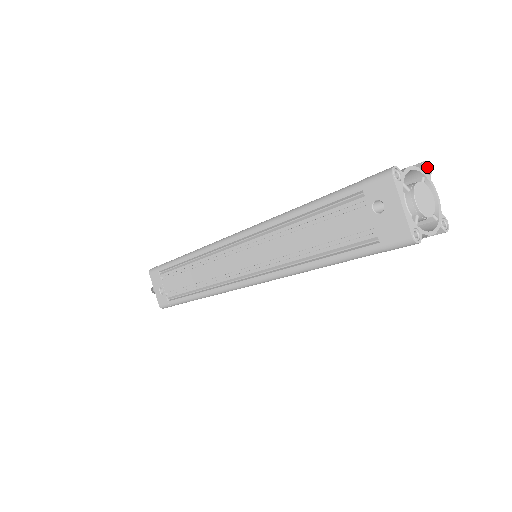
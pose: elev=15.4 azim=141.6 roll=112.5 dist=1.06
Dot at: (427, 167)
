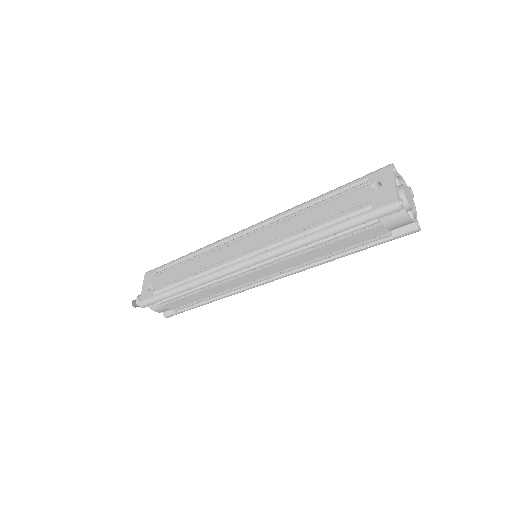
Dot at: (412, 192)
